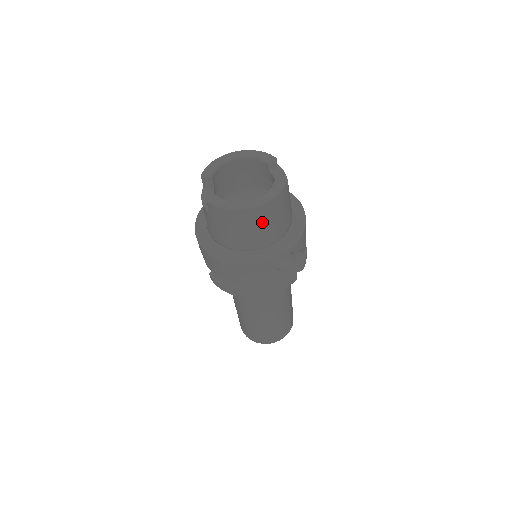
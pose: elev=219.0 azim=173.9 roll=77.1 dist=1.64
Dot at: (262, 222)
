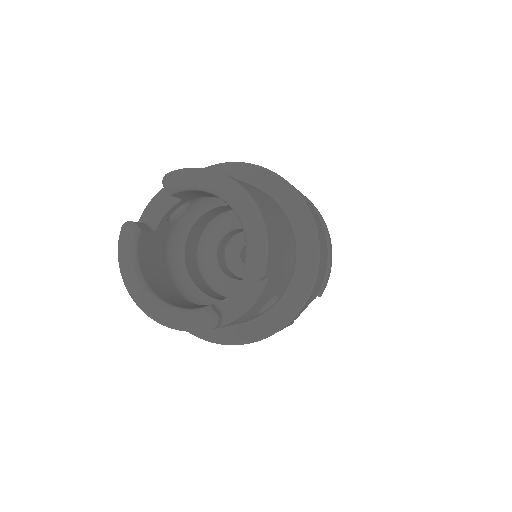
Dot at: occluded
